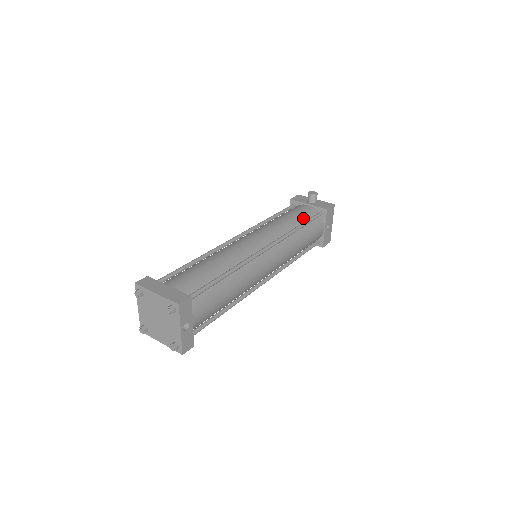
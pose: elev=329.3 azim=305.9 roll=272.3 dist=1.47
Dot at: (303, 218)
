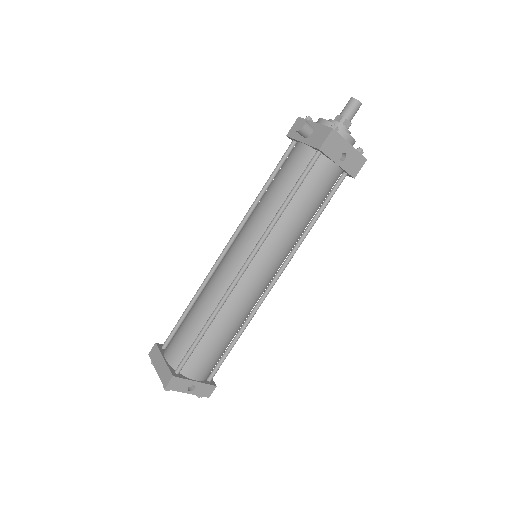
Dot at: (292, 180)
